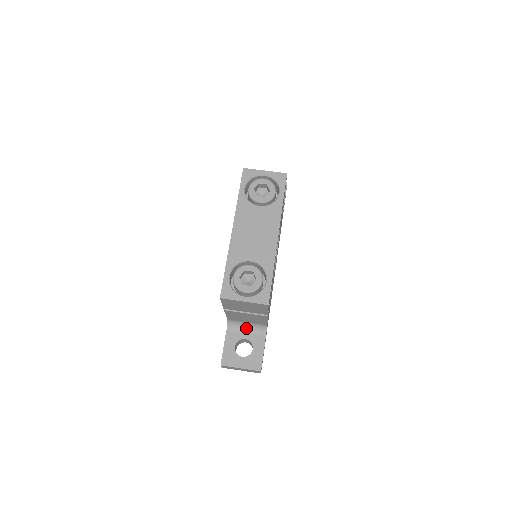
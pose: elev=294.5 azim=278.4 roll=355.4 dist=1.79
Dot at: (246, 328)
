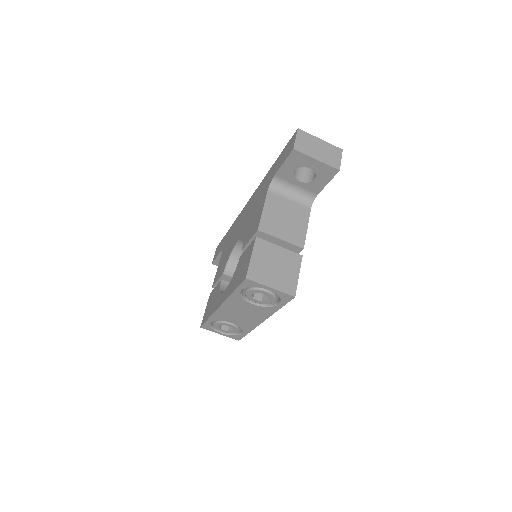
Dot at: occluded
